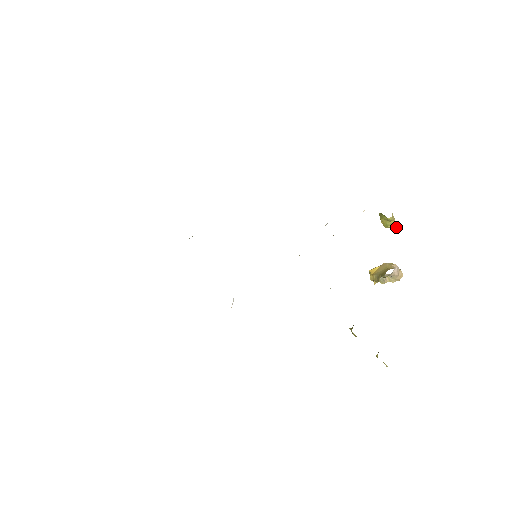
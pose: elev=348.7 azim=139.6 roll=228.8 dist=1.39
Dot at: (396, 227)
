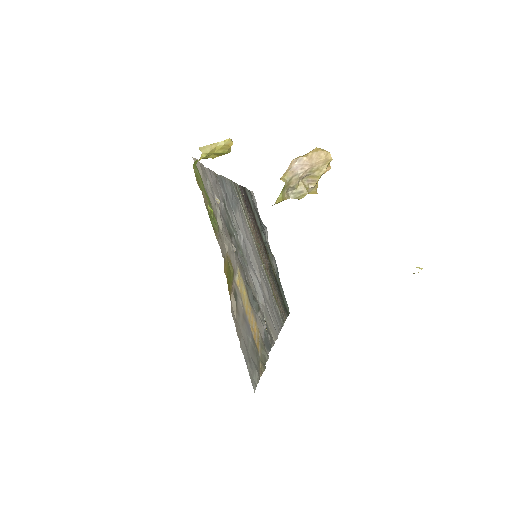
Dot at: (231, 142)
